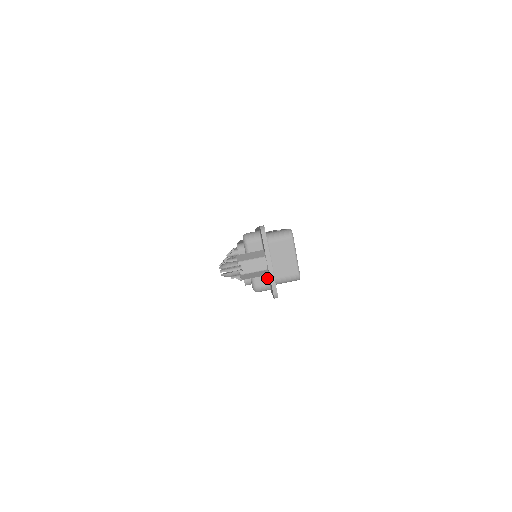
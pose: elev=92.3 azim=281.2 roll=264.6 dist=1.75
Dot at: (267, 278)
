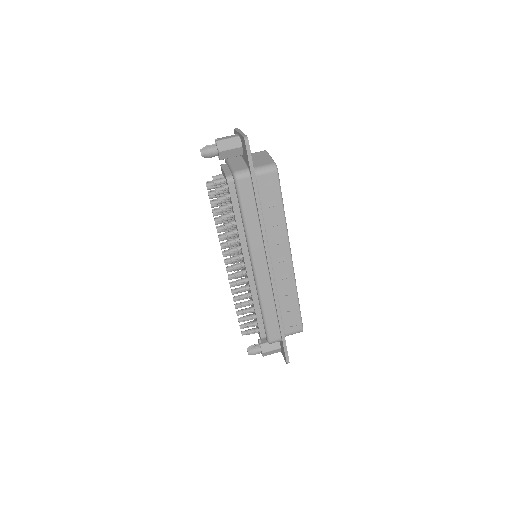
Dot at: (245, 166)
